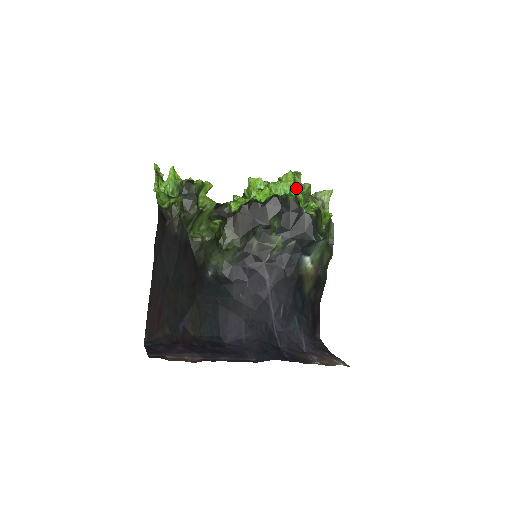
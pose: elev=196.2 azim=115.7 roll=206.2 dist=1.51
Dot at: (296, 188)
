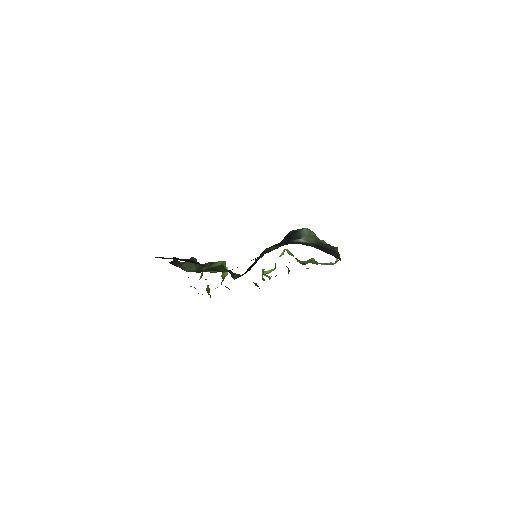
Dot at: occluded
